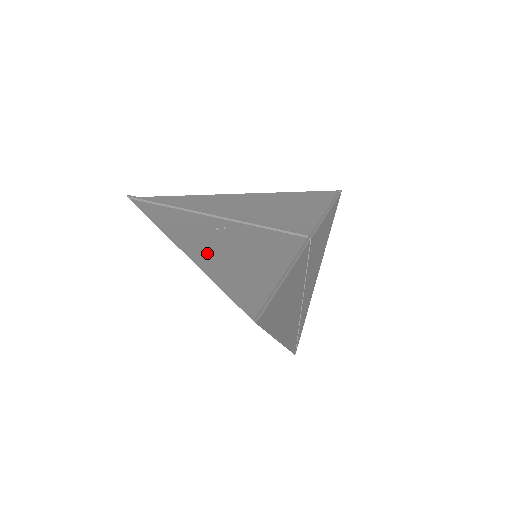
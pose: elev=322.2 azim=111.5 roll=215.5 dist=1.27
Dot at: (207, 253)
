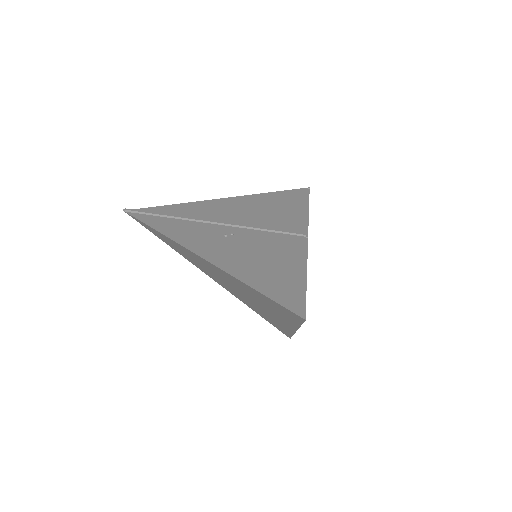
Dot at: (230, 261)
